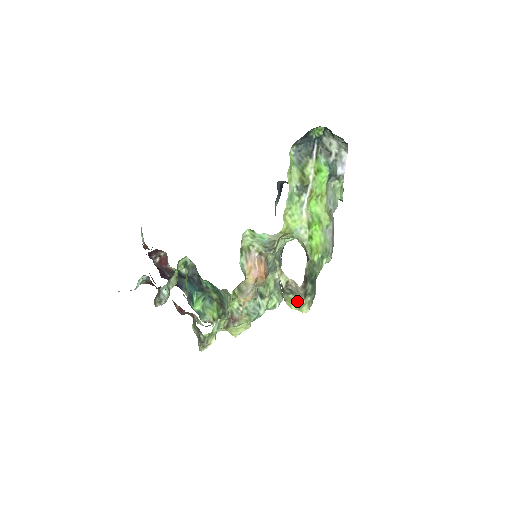
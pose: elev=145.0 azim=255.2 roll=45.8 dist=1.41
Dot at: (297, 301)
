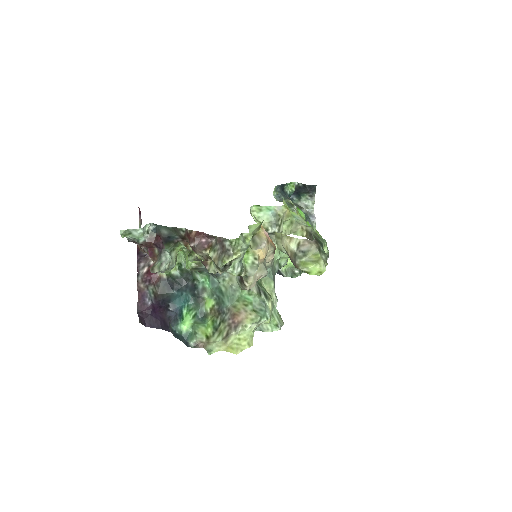
Dot at: (312, 259)
